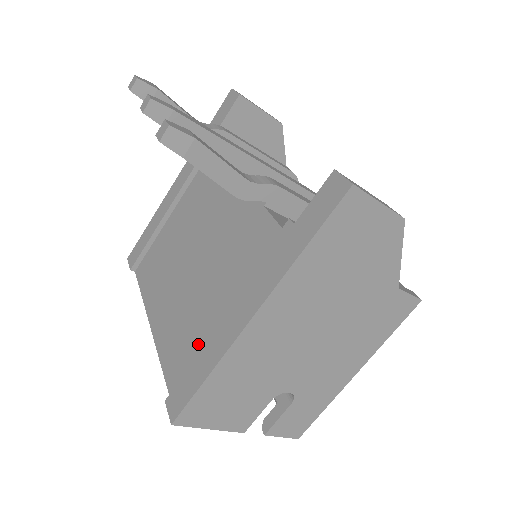
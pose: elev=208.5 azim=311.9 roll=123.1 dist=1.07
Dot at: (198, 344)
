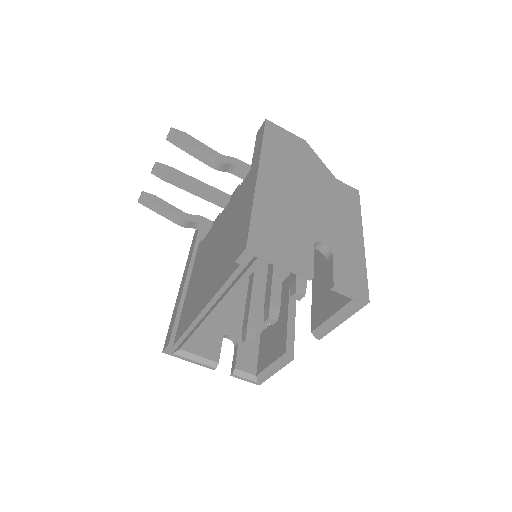
Dot at: occluded
